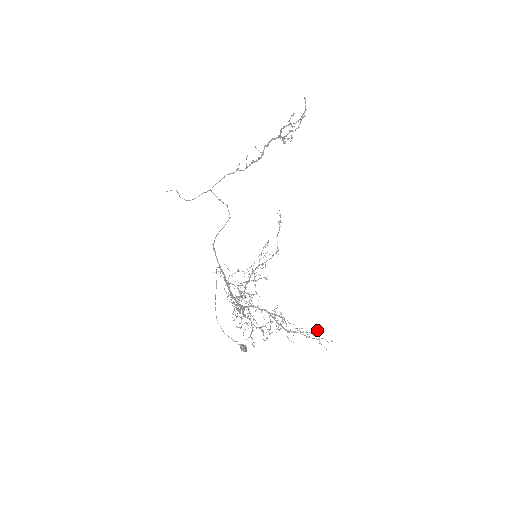
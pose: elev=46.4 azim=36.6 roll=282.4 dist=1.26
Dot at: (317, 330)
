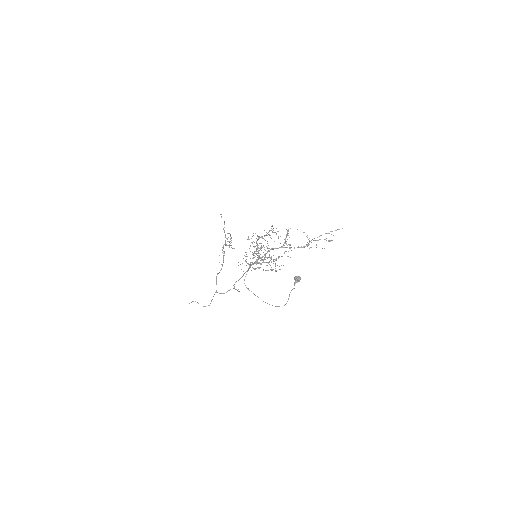
Dot at: (328, 241)
